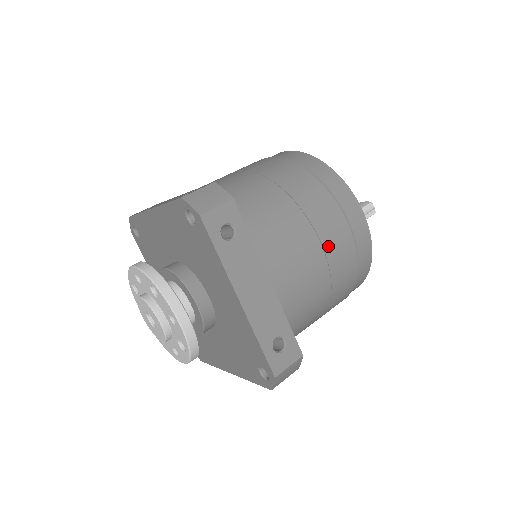
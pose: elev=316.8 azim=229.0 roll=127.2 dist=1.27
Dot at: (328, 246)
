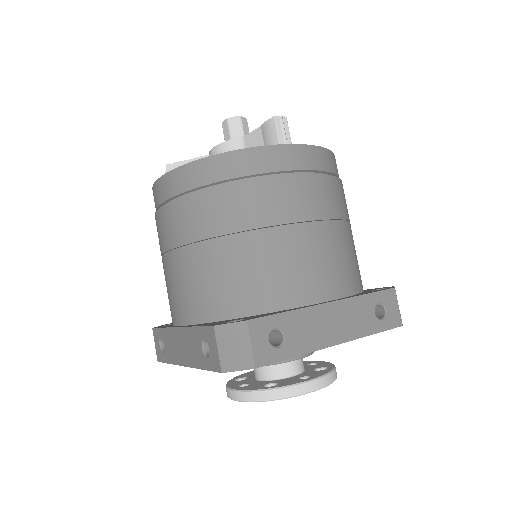
Dot at: (314, 213)
